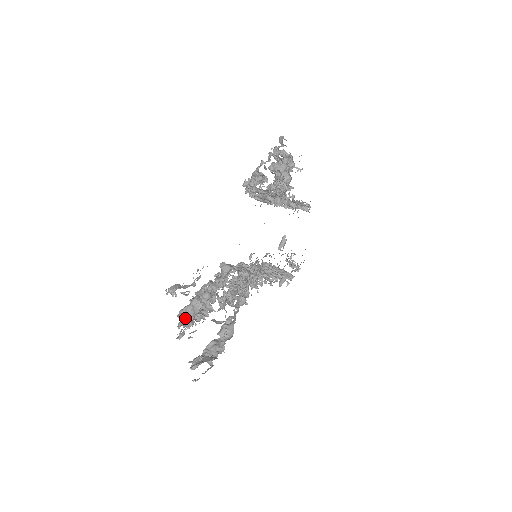
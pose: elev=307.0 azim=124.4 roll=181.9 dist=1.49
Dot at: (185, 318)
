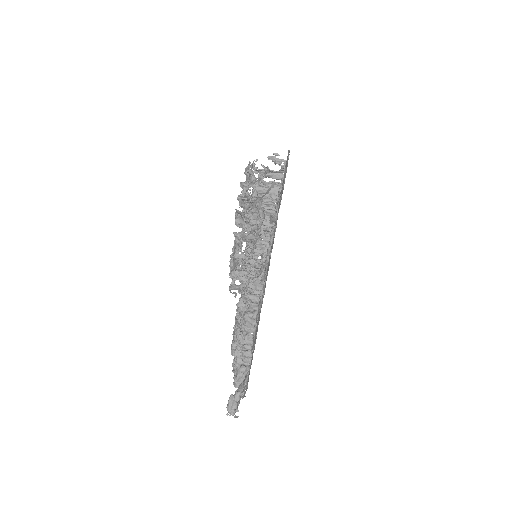
Dot at: occluded
